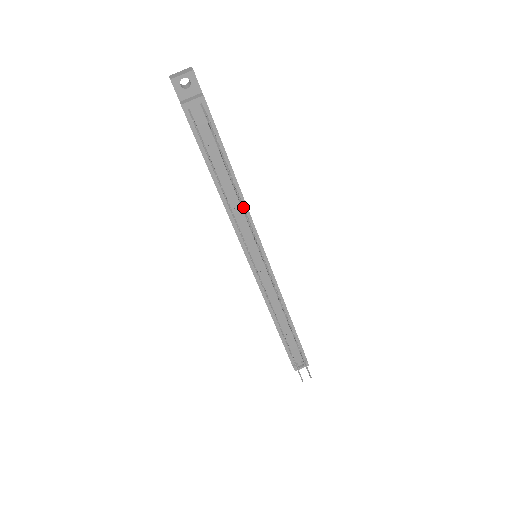
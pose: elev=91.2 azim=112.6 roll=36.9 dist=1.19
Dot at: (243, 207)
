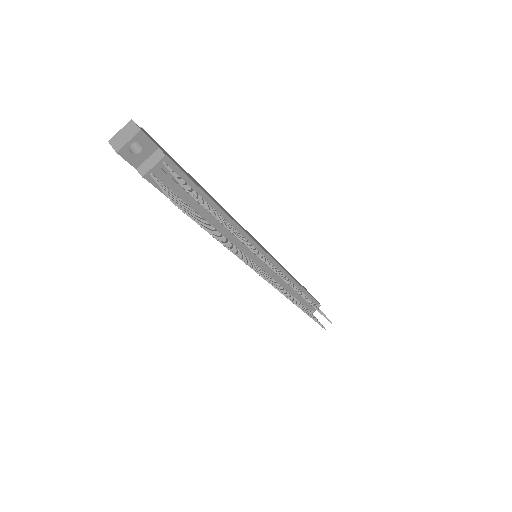
Dot at: (247, 245)
